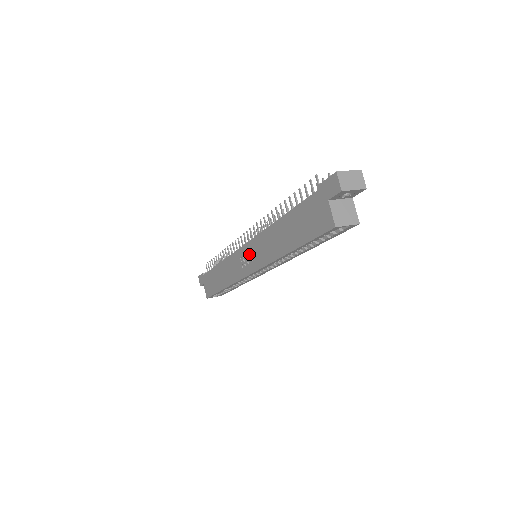
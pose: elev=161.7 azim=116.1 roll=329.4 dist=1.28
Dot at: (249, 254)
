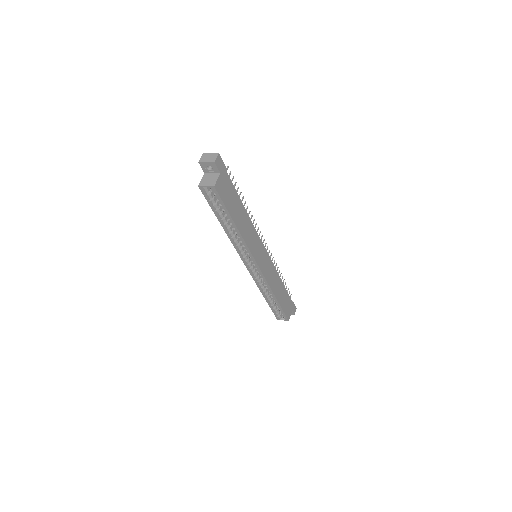
Dot at: occluded
